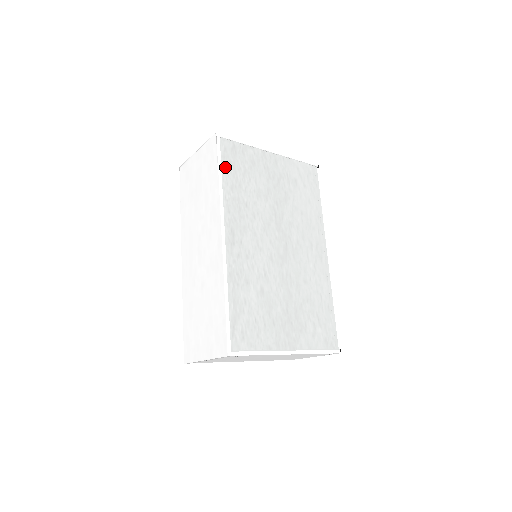
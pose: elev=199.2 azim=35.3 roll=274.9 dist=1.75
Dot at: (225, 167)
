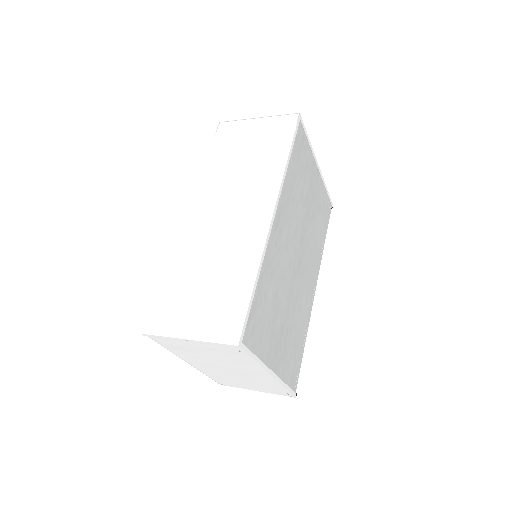
Dot at: (294, 150)
